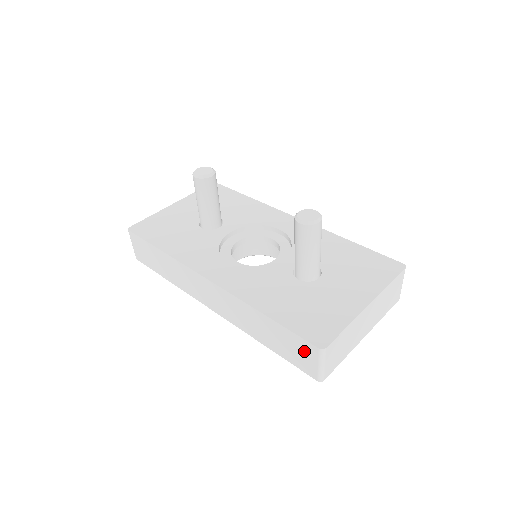
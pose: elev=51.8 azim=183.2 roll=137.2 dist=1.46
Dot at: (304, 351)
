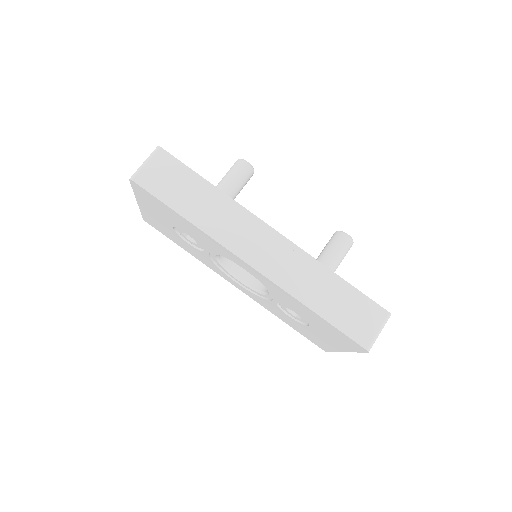
Dot at: (369, 316)
